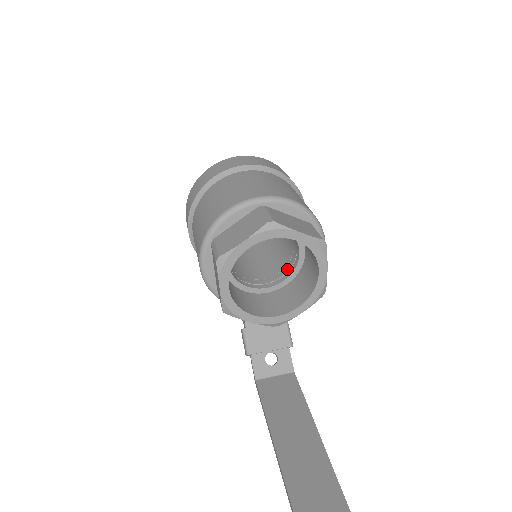
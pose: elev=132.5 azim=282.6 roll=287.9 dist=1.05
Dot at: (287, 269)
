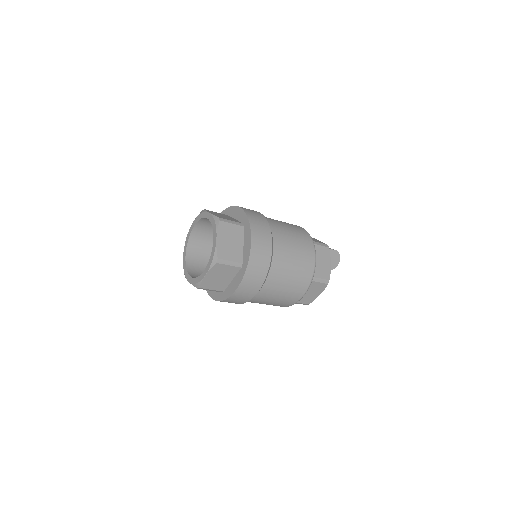
Dot at: occluded
